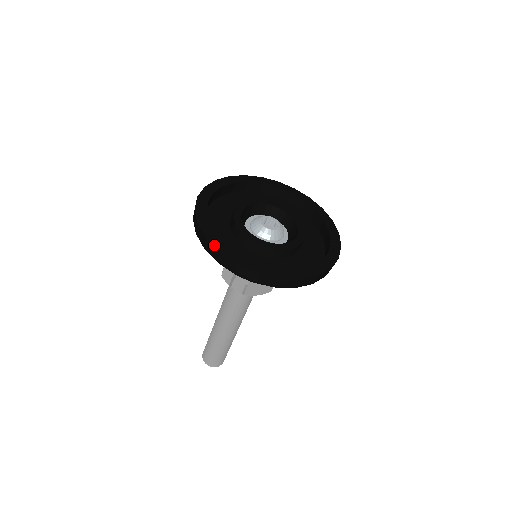
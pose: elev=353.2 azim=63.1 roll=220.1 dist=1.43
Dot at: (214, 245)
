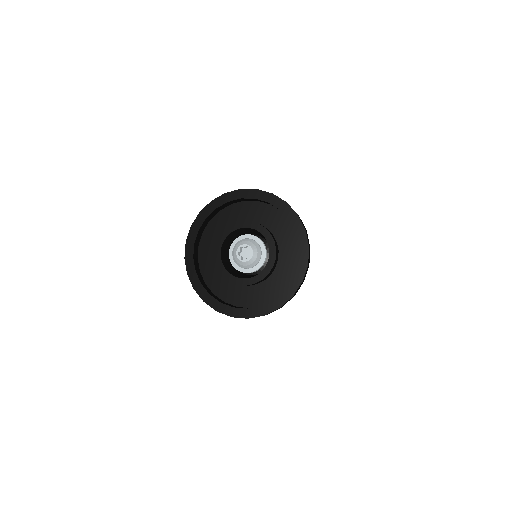
Dot at: (186, 266)
